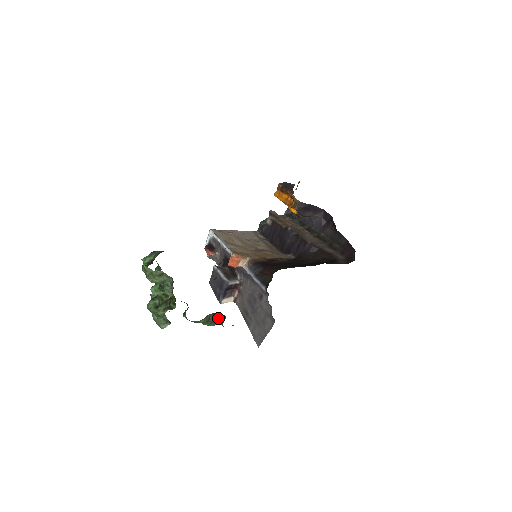
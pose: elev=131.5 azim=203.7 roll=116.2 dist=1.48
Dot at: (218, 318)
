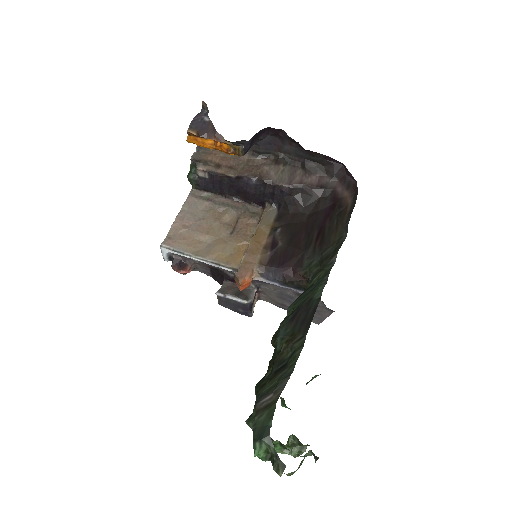
Dot at: (312, 378)
